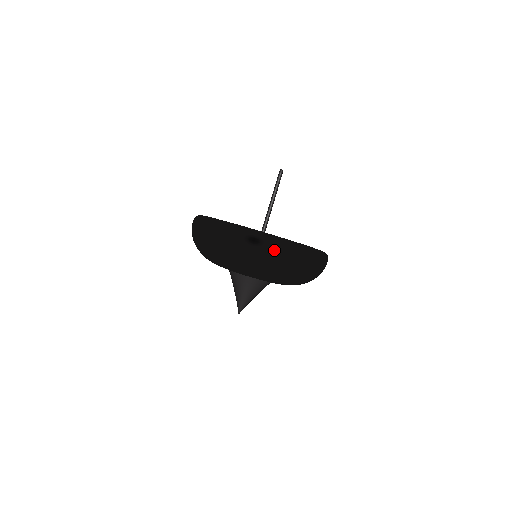
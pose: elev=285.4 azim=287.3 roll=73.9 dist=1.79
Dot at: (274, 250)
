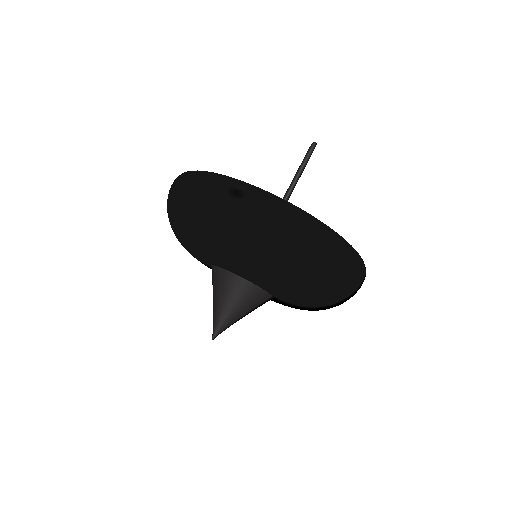
Dot at: (265, 212)
